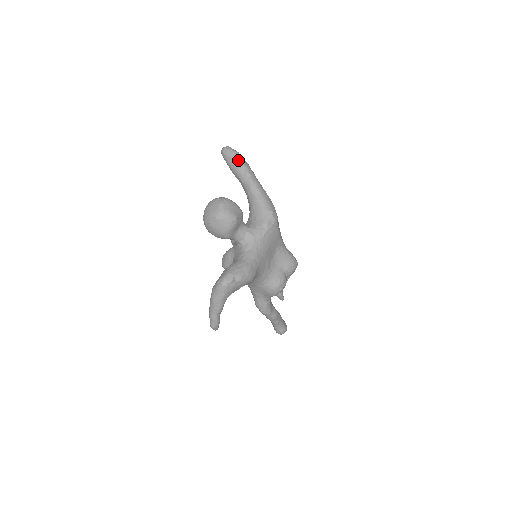
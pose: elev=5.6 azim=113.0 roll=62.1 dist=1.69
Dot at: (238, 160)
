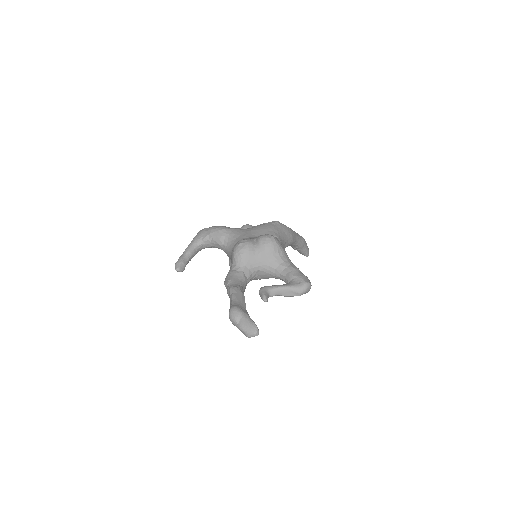
Dot at: occluded
